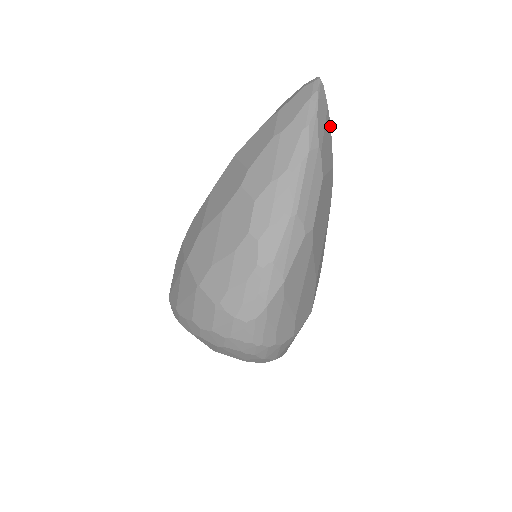
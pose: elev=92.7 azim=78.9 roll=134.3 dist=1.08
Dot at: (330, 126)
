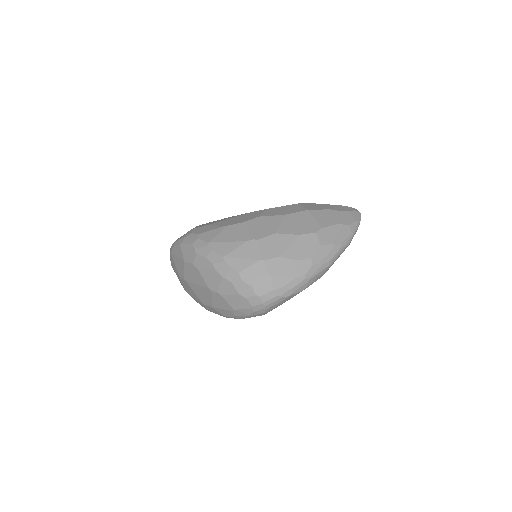
Dot at: occluded
